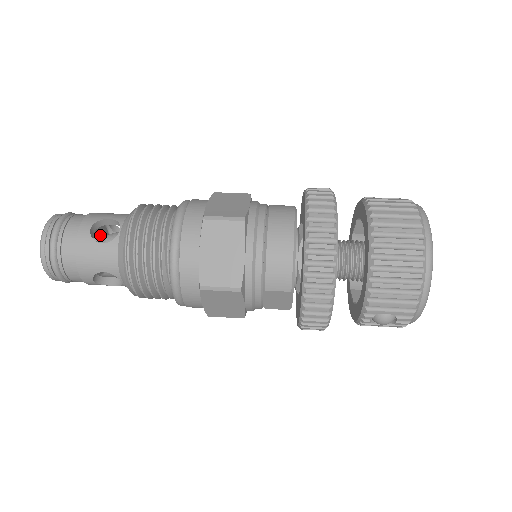
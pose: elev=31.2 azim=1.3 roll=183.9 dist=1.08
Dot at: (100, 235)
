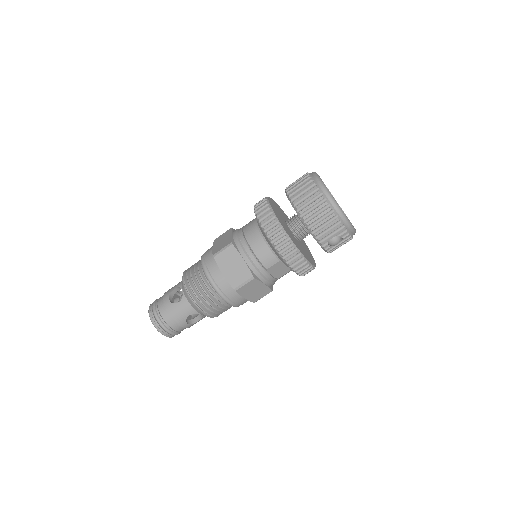
Dot at: (177, 301)
